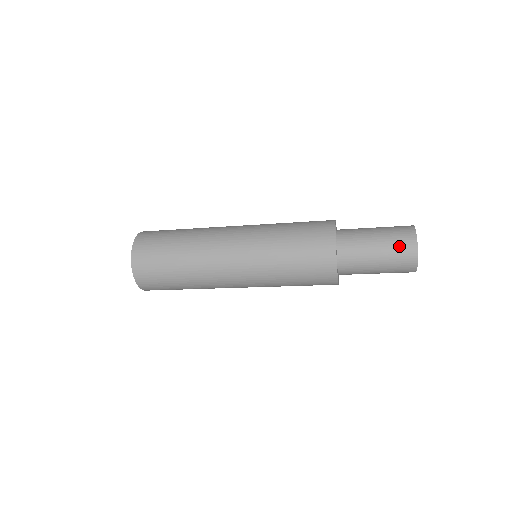
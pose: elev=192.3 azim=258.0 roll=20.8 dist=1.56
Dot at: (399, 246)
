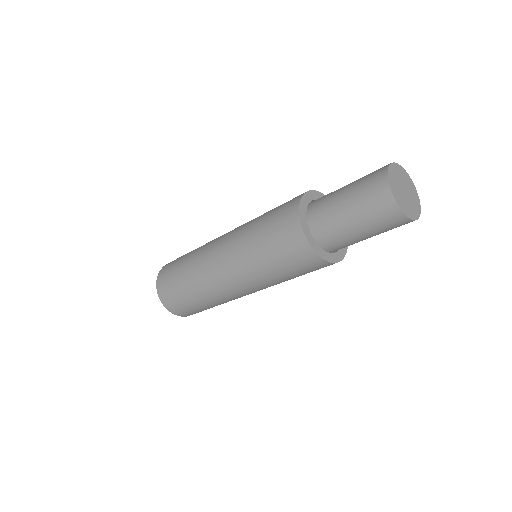
Dot at: (371, 173)
